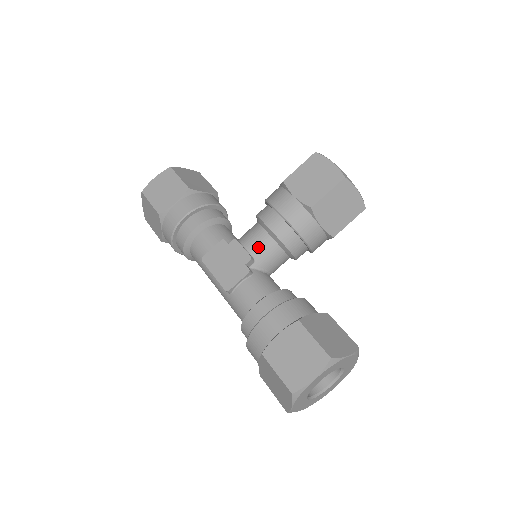
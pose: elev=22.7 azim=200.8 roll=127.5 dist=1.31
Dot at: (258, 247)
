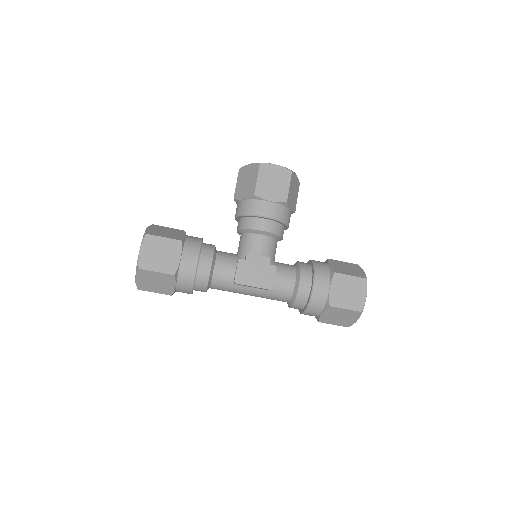
Dot at: (266, 248)
